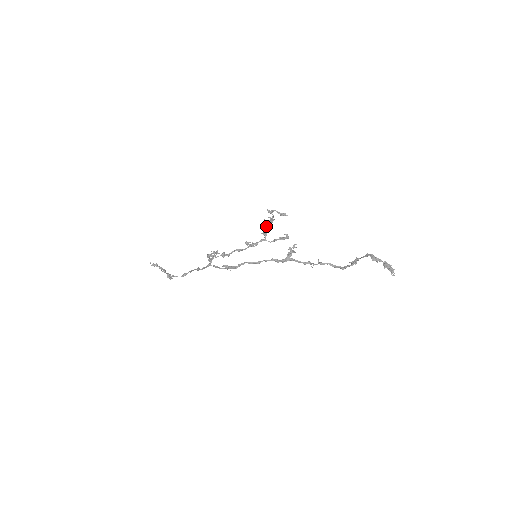
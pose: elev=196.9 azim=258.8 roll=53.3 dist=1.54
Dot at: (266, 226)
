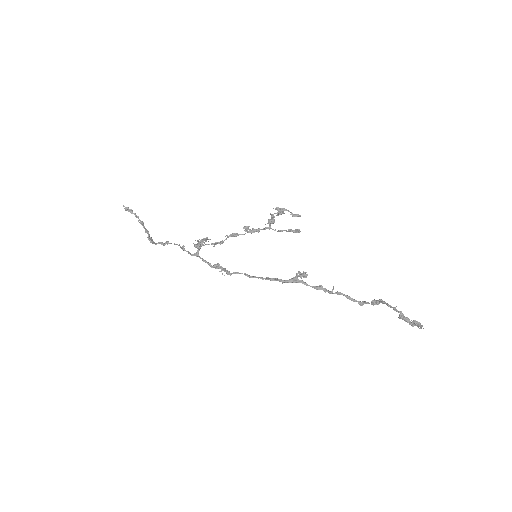
Dot at: (272, 217)
